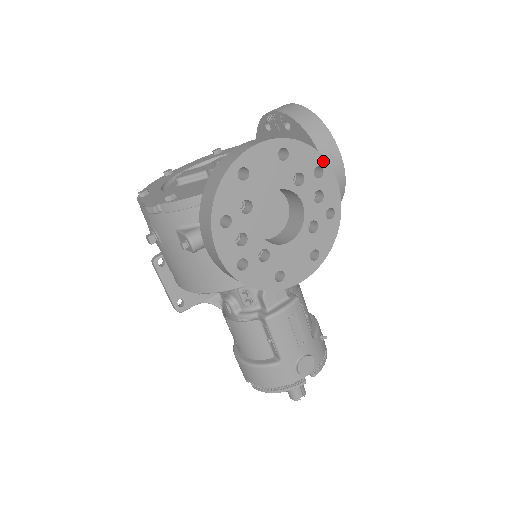
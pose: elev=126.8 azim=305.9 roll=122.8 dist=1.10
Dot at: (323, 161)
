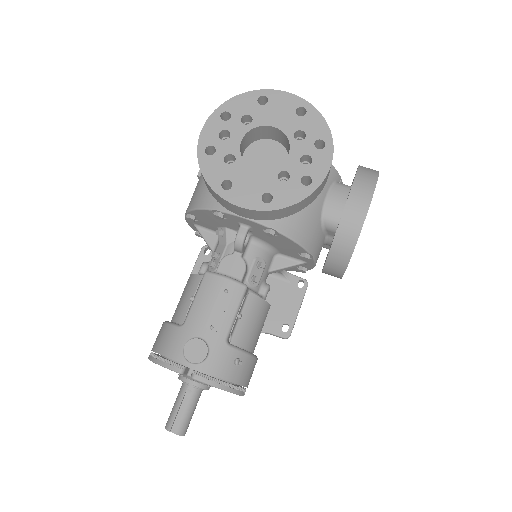
Dot at: (330, 140)
